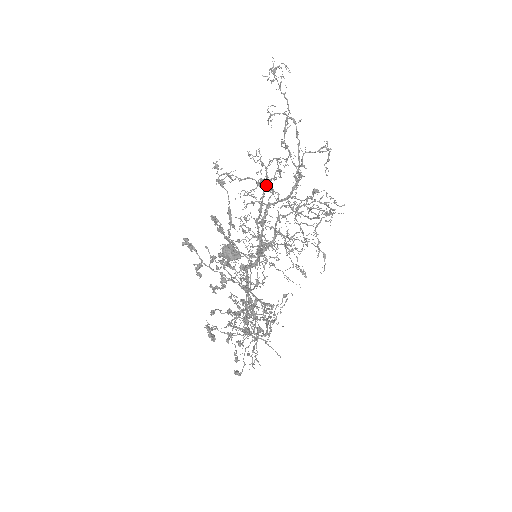
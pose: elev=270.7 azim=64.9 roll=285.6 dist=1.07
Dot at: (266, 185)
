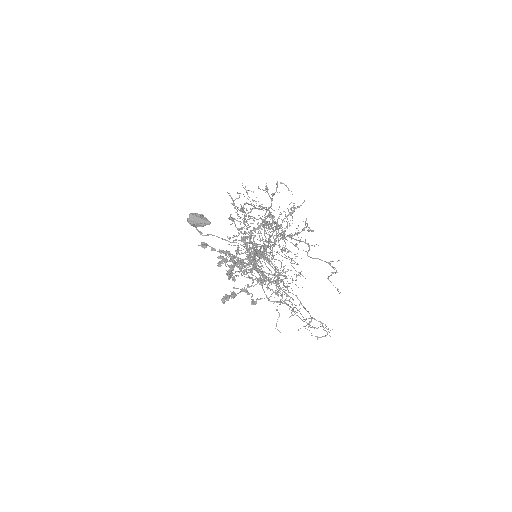
Dot at: occluded
